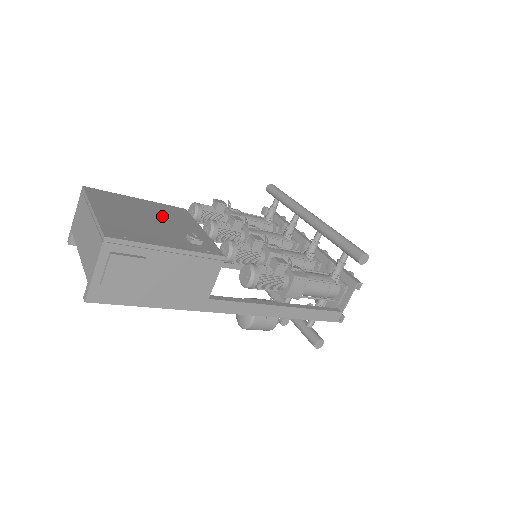
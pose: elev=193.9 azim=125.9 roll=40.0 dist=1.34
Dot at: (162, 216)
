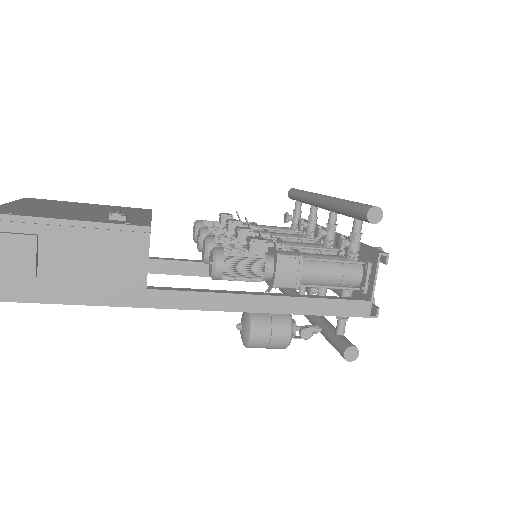
Dot at: (103, 210)
